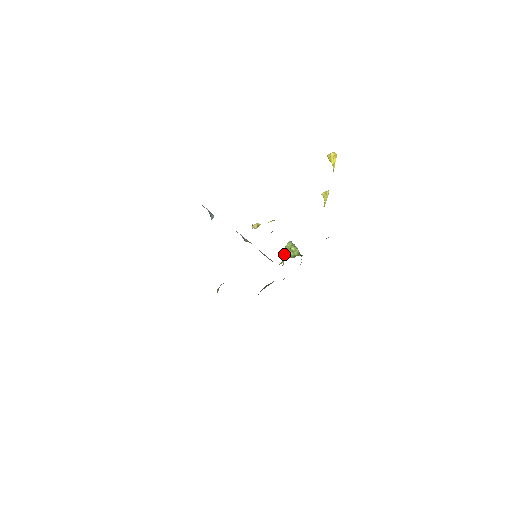
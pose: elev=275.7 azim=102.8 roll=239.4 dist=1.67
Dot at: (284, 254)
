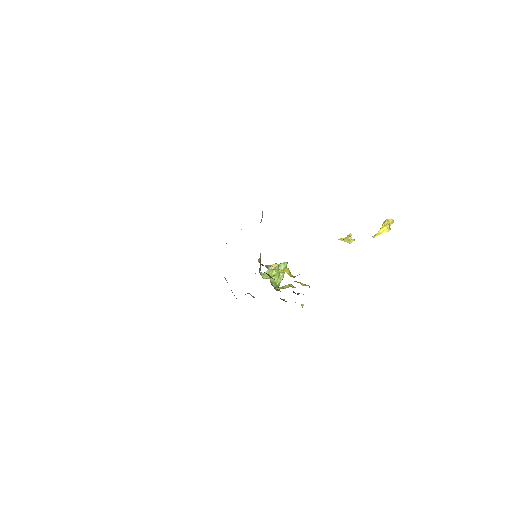
Dot at: (272, 273)
